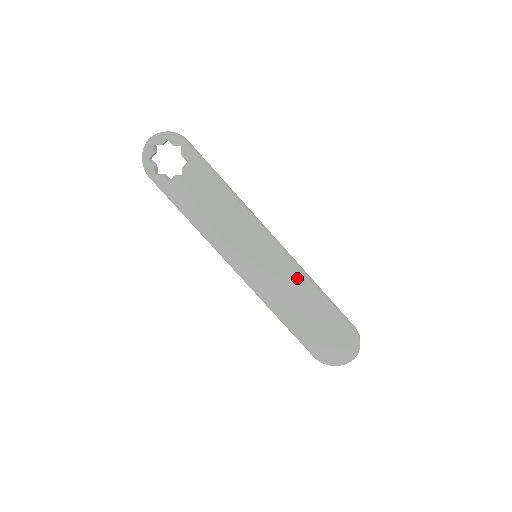
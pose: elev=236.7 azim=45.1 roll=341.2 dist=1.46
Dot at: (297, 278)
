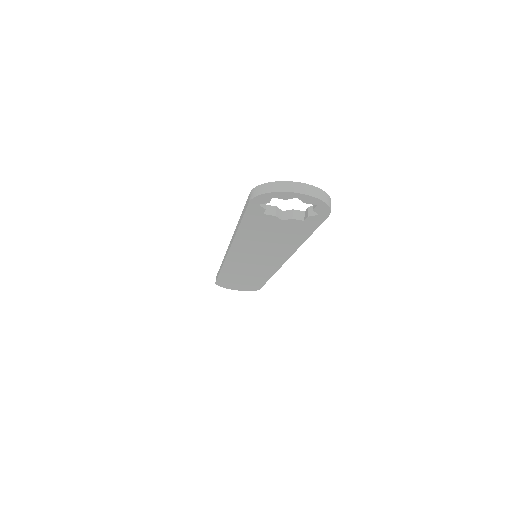
Dot at: (266, 273)
